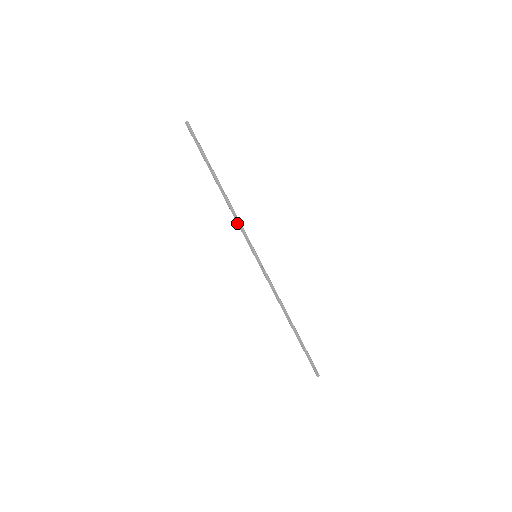
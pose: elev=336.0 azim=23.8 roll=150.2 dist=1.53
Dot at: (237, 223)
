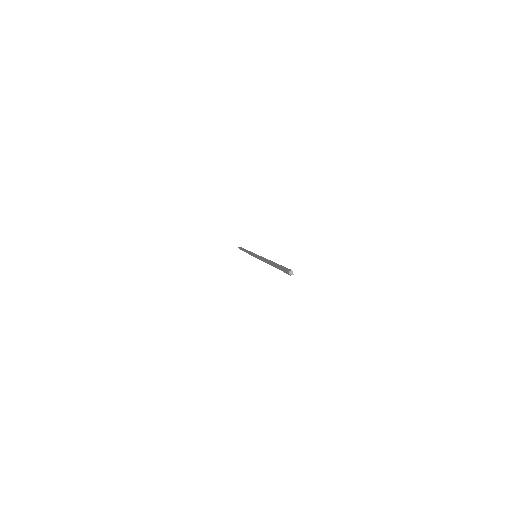
Dot at: (261, 258)
